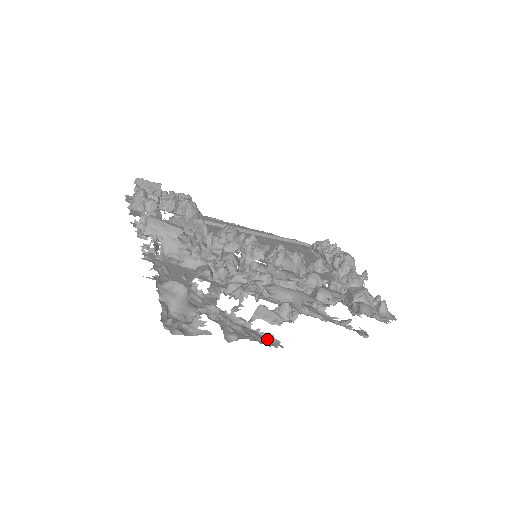
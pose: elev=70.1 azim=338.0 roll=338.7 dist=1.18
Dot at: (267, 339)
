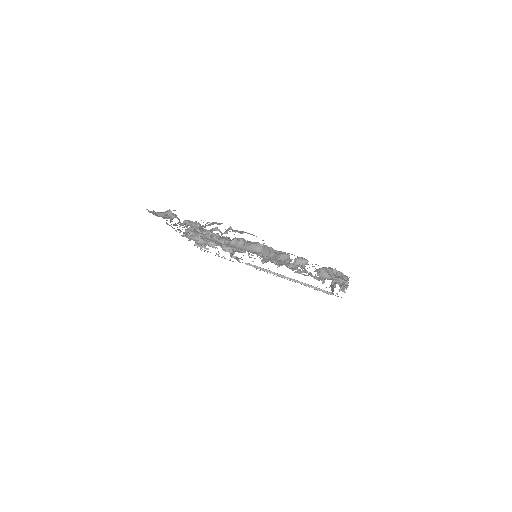
Dot at: (205, 230)
